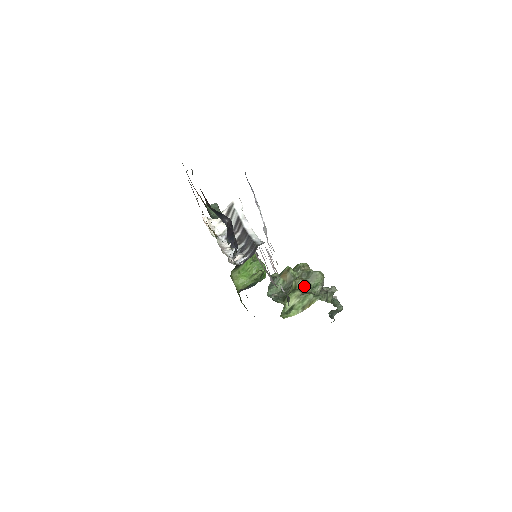
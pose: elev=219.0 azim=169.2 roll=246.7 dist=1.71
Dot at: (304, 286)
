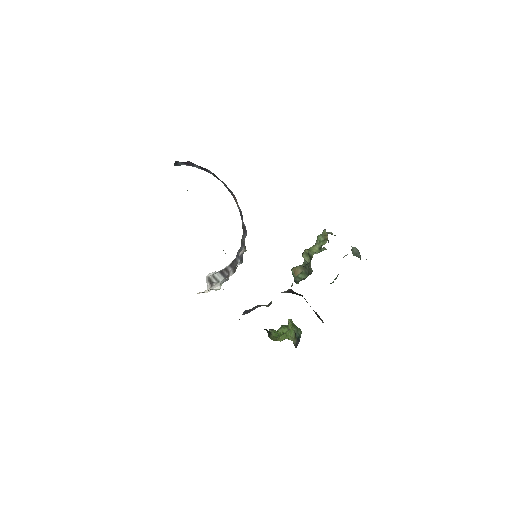
Dot at: occluded
